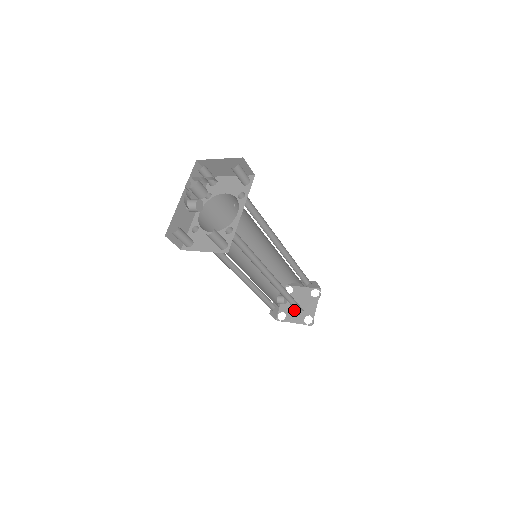
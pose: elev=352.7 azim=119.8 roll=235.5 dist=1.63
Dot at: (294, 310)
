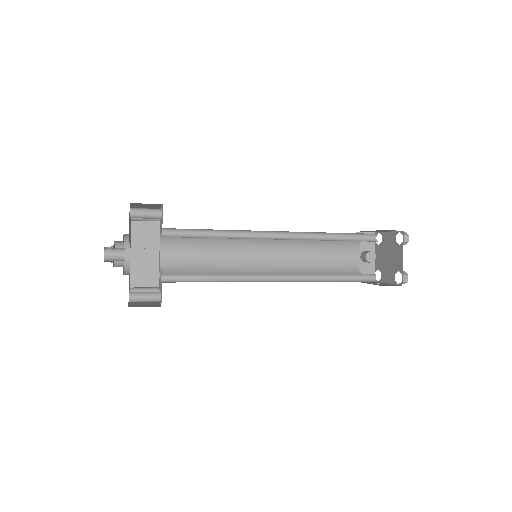
Dot at: (385, 266)
